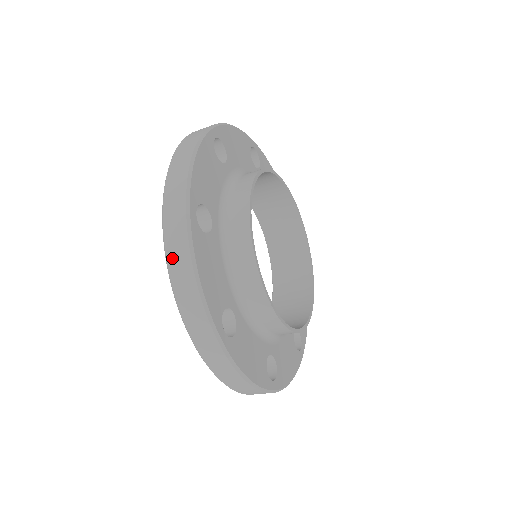
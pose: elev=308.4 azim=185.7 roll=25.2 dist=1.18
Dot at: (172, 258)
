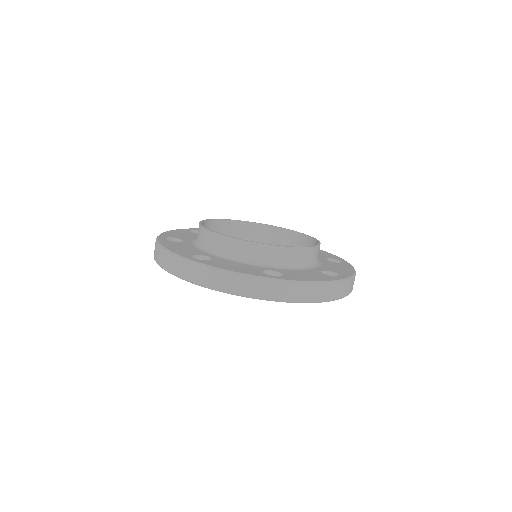
Dot at: occluded
